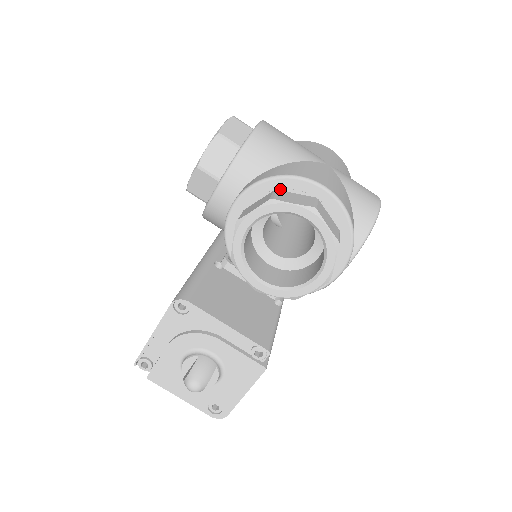
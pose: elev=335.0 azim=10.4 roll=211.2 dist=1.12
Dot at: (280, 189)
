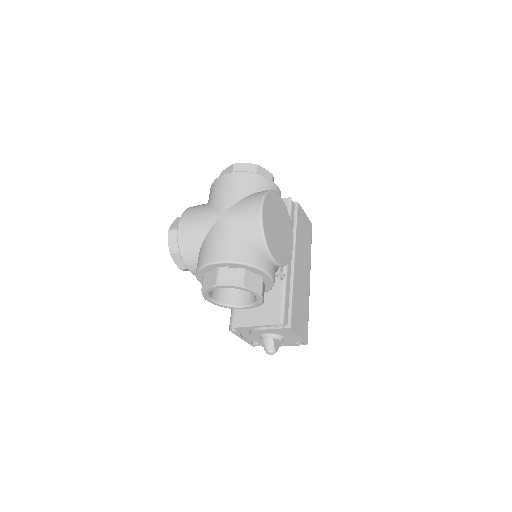
Dot at: (205, 273)
